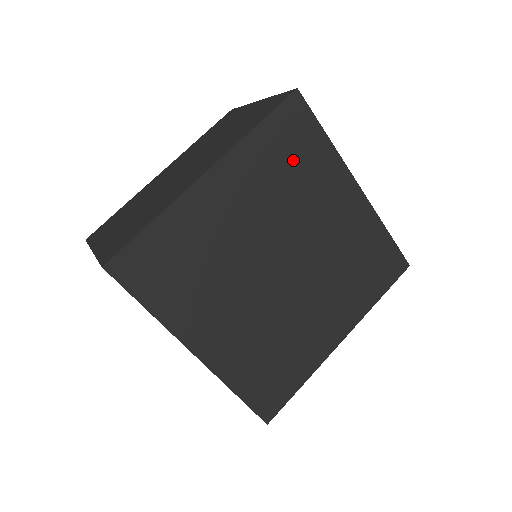
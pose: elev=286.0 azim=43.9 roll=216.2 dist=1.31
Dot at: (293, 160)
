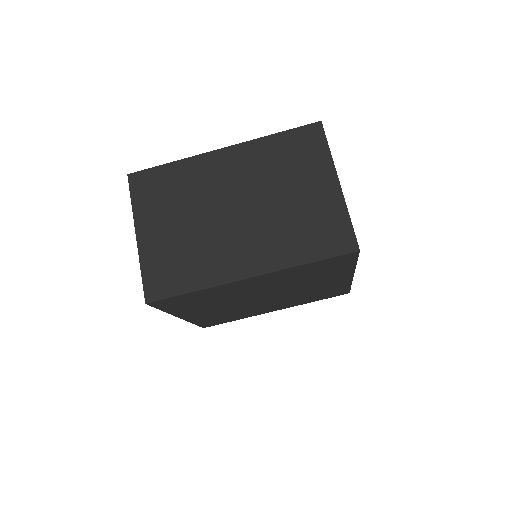
Dot at: (319, 271)
